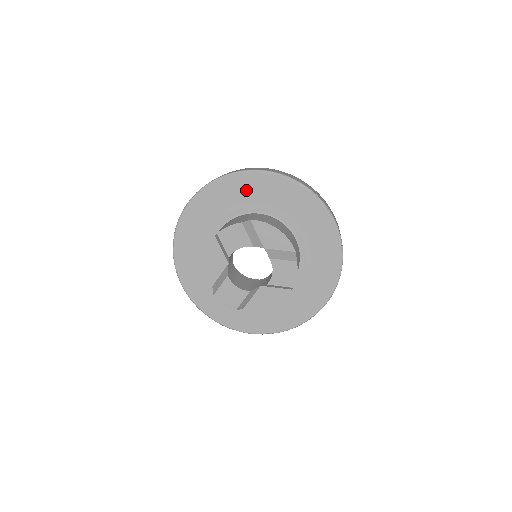
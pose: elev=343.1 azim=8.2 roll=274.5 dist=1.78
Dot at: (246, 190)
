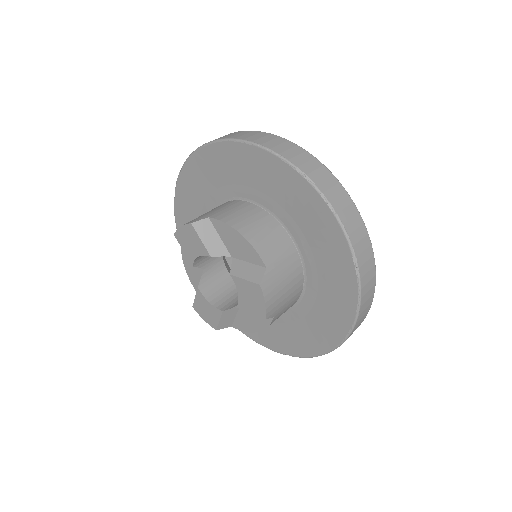
Dot at: (223, 168)
